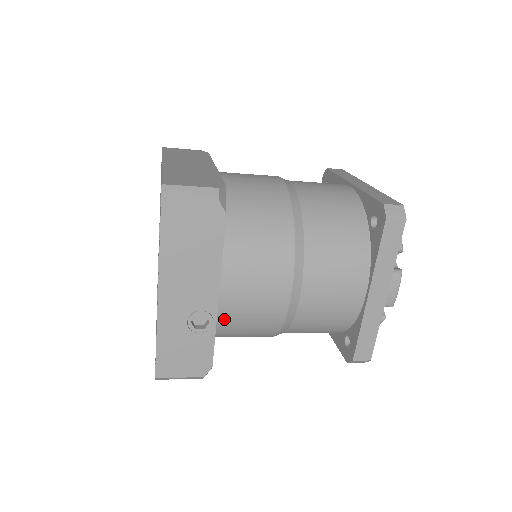
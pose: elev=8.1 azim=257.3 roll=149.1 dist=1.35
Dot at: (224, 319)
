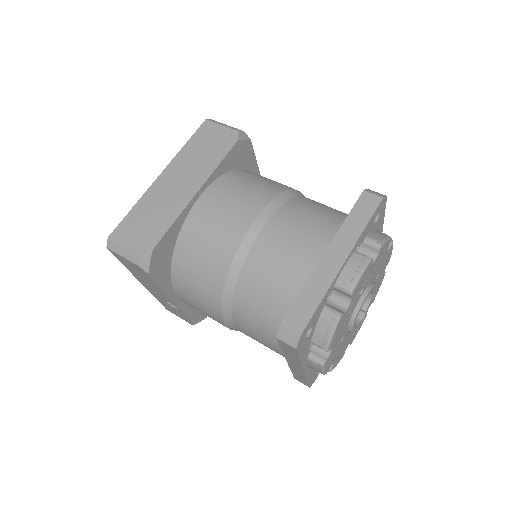
Dot at: occluded
